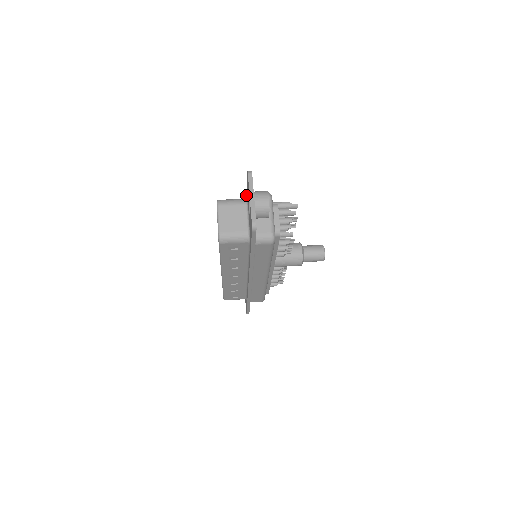
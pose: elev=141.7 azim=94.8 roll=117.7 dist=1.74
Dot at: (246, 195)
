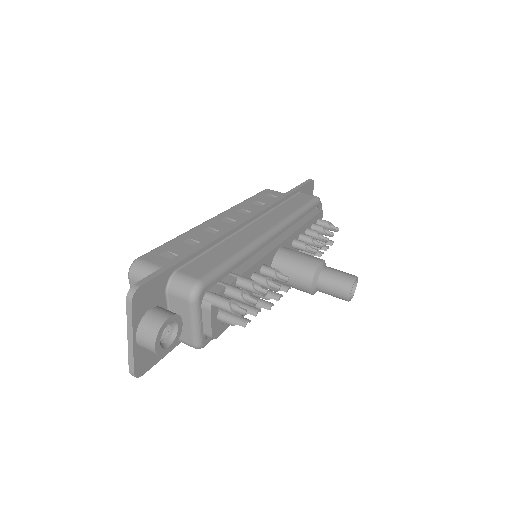
Dot at: (178, 258)
